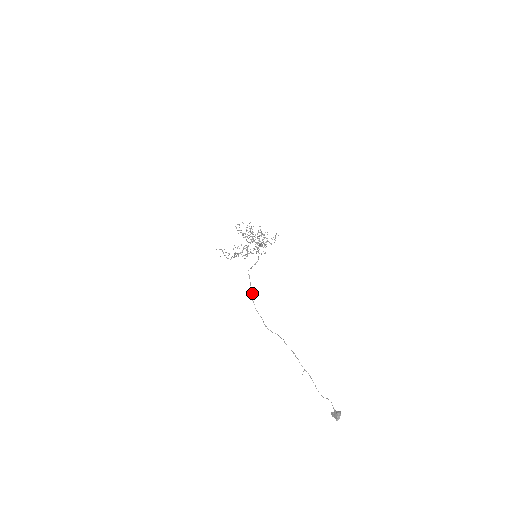
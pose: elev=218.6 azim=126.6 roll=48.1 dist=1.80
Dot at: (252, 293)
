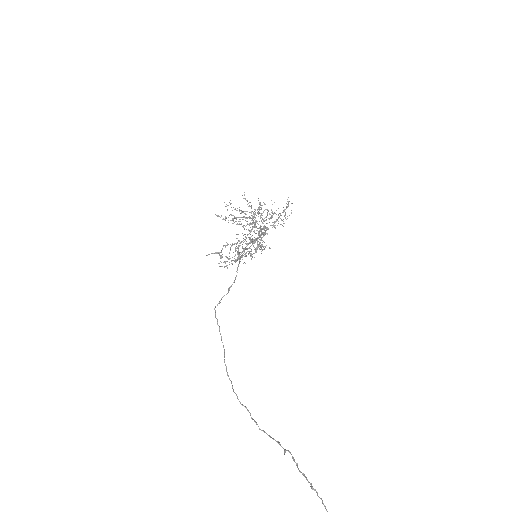
Dot at: occluded
